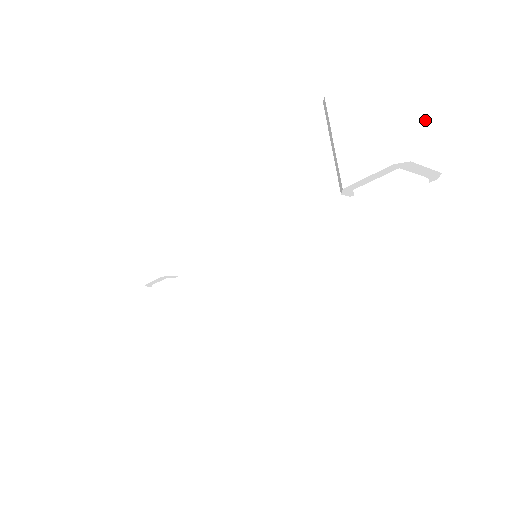
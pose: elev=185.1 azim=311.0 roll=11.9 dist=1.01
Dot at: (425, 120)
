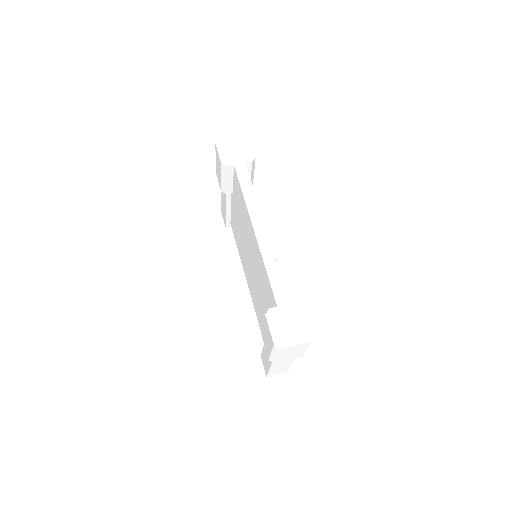
Dot at: (303, 350)
